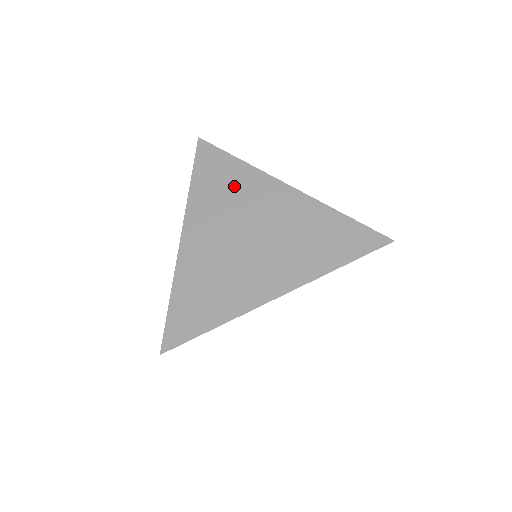
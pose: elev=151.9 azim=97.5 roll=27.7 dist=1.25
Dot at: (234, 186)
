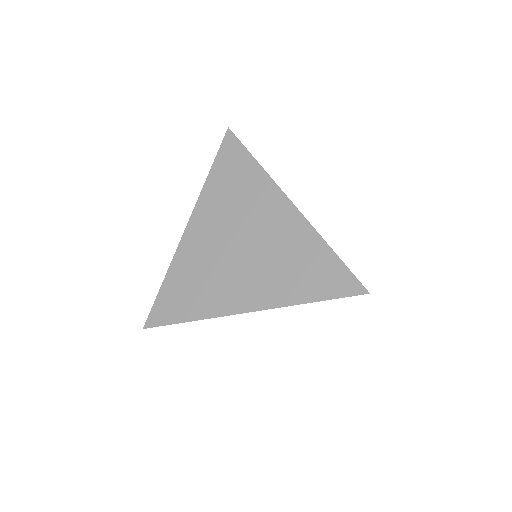
Dot at: (244, 190)
